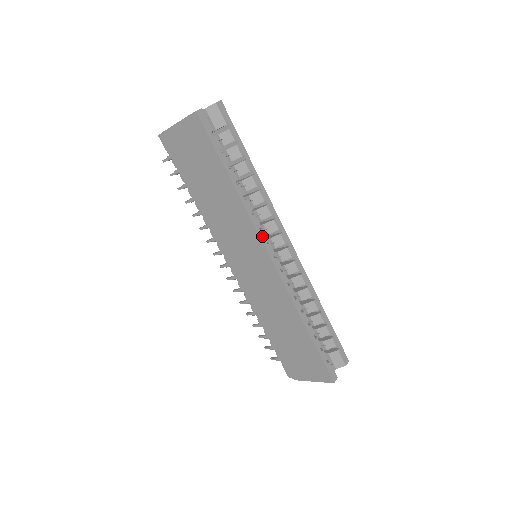
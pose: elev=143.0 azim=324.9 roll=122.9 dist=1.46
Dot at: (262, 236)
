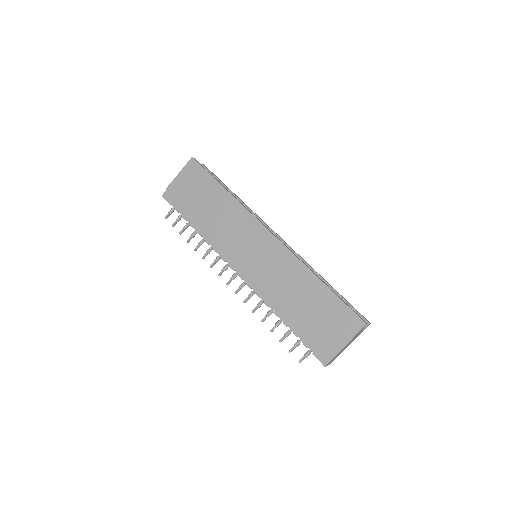
Dot at: (258, 220)
